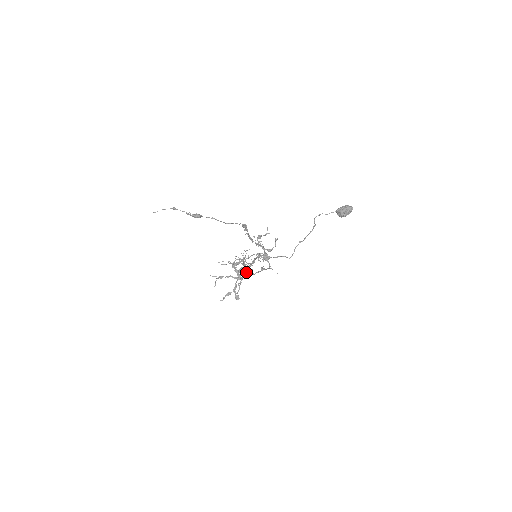
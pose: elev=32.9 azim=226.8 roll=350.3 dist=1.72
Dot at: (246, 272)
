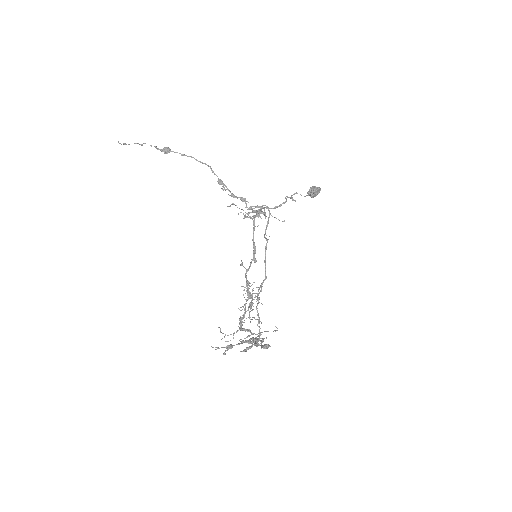
Dot at: (257, 294)
